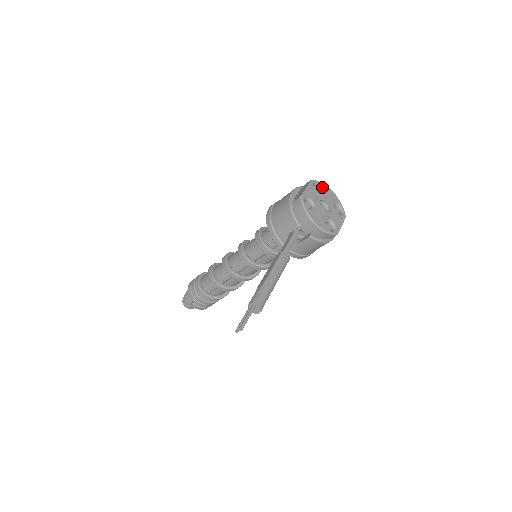
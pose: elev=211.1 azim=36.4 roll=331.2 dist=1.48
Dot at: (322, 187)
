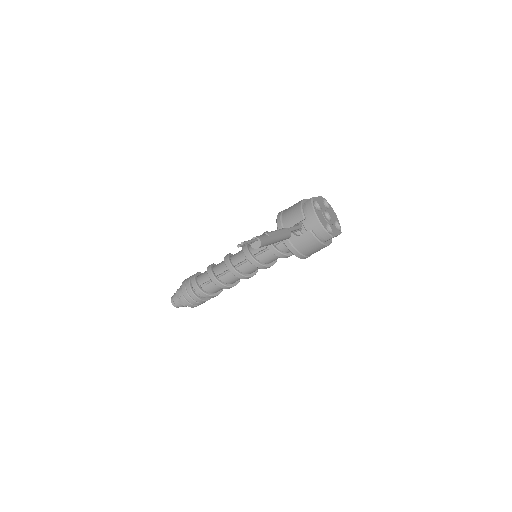
Dot at: (328, 206)
